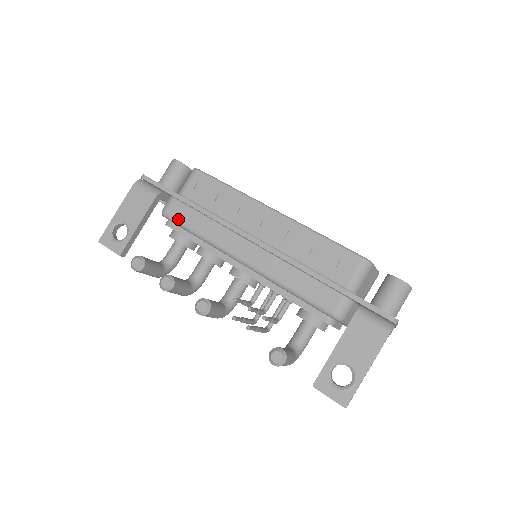
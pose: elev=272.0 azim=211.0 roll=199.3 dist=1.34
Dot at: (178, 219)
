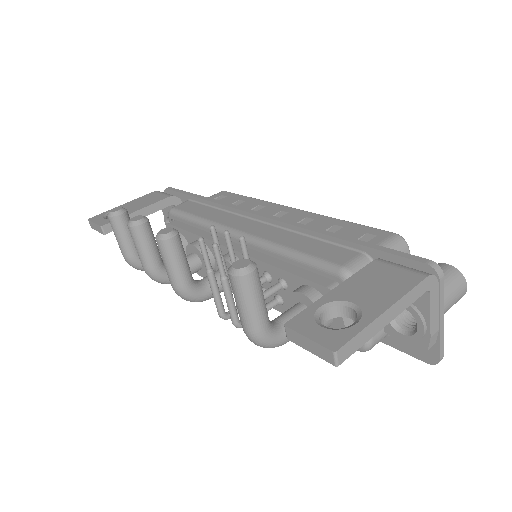
Dot at: (183, 210)
